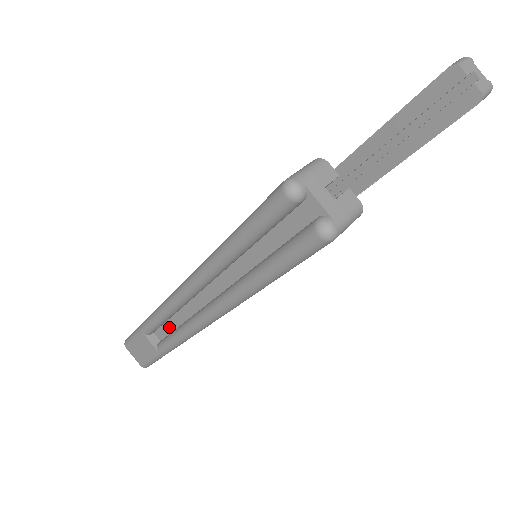
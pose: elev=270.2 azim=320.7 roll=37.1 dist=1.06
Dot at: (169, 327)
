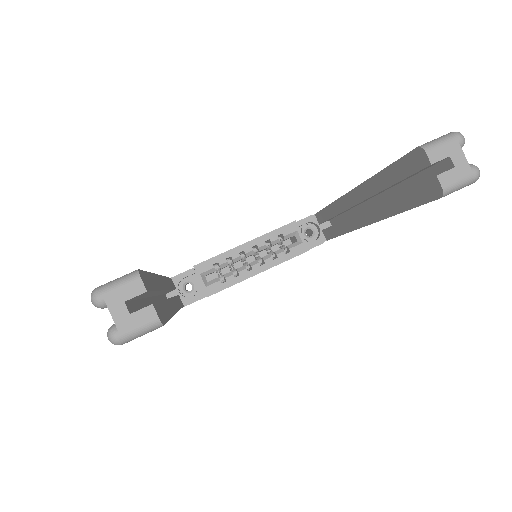
Dot at: occluded
